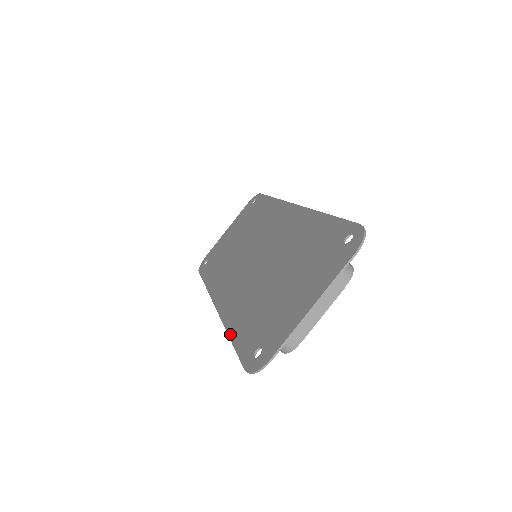
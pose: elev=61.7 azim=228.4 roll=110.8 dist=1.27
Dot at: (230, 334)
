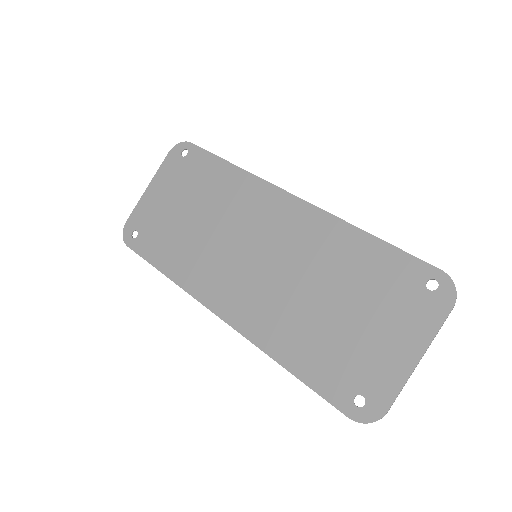
Dot at: (287, 367)
